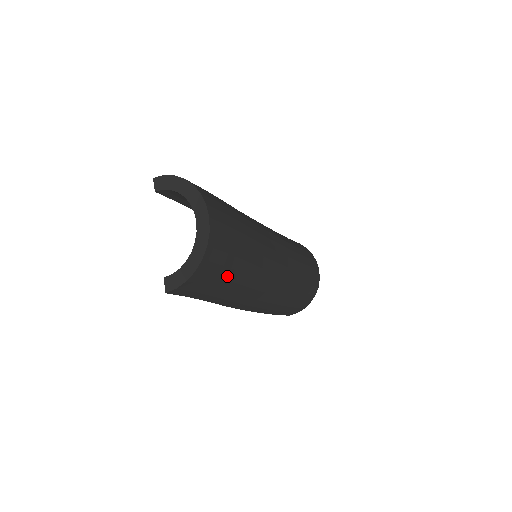
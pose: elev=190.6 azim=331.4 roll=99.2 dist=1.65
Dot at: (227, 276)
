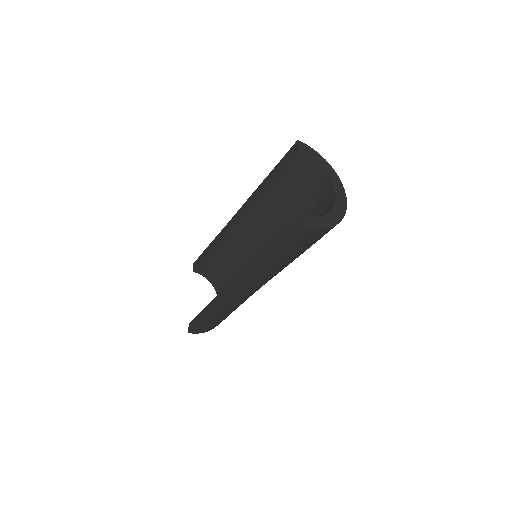
Dot at: (306, 249)
